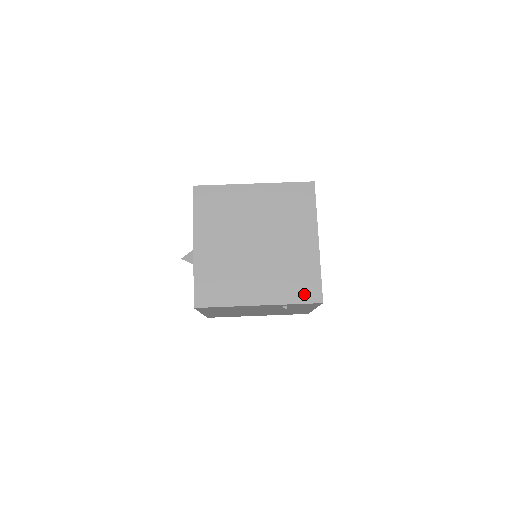
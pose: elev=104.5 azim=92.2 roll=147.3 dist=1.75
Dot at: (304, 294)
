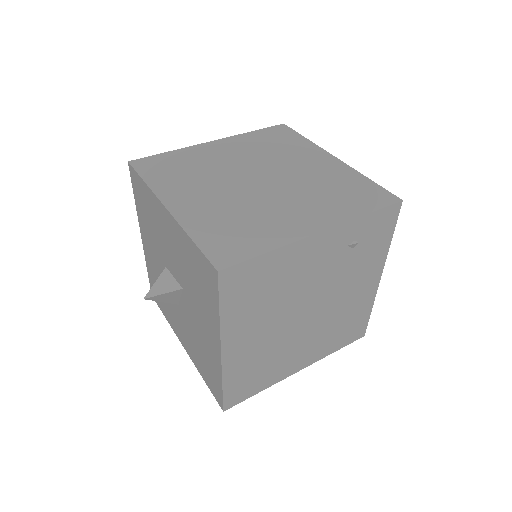
Dot at: (370, 201)
